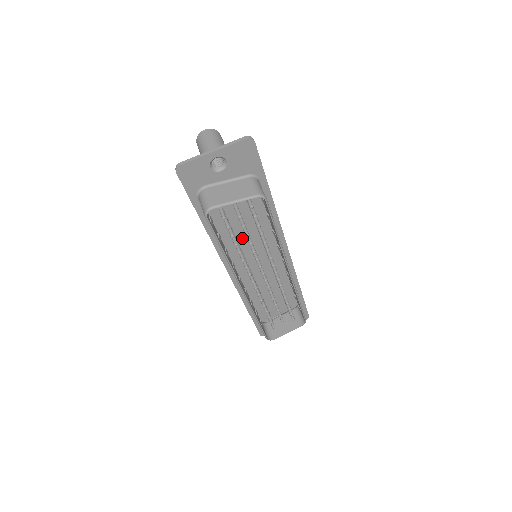
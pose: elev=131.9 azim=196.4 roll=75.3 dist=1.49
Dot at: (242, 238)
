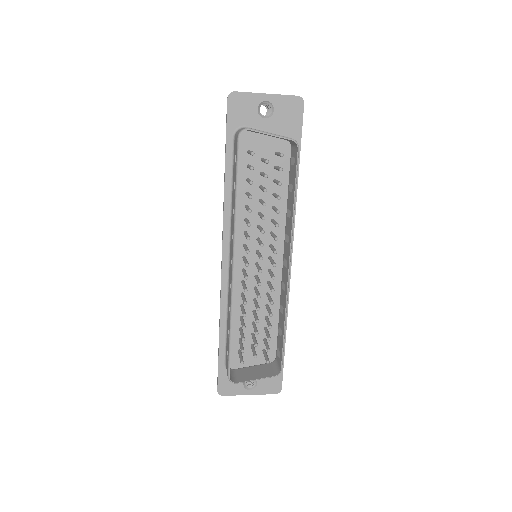
Dot at: (253, 216)
